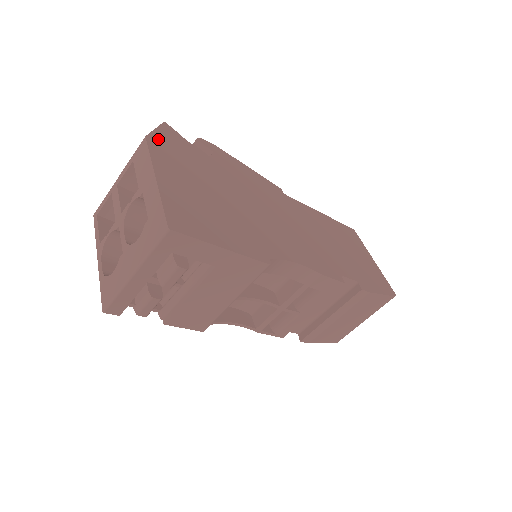
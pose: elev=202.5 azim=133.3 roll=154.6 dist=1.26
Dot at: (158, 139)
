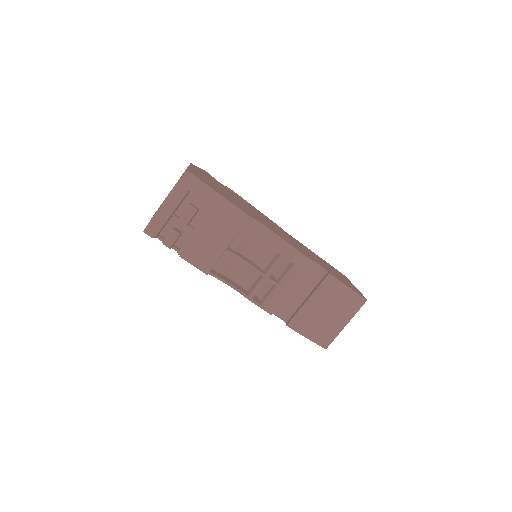
Dot at: (198, 168)
